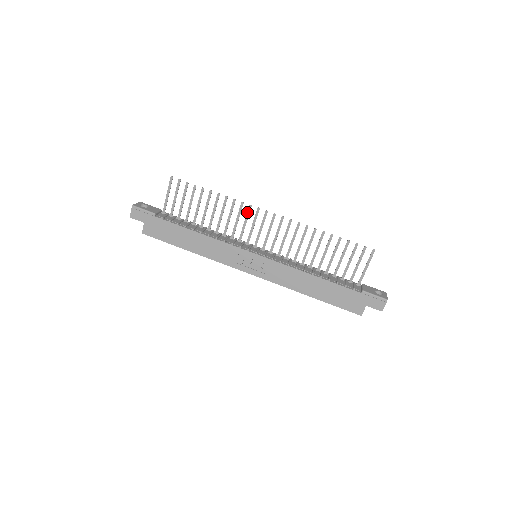
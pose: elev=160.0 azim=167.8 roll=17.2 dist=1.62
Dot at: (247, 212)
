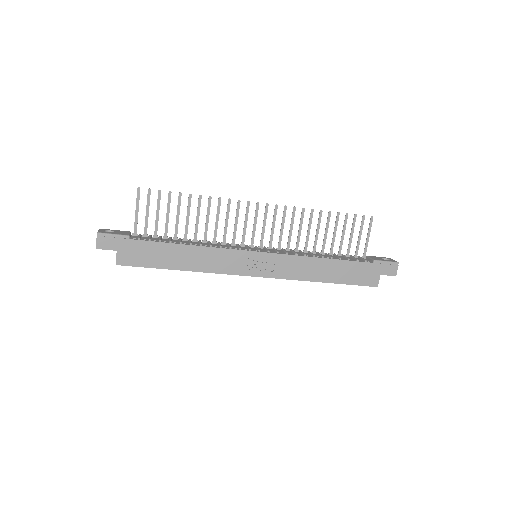
Dot at: (236, 209)
